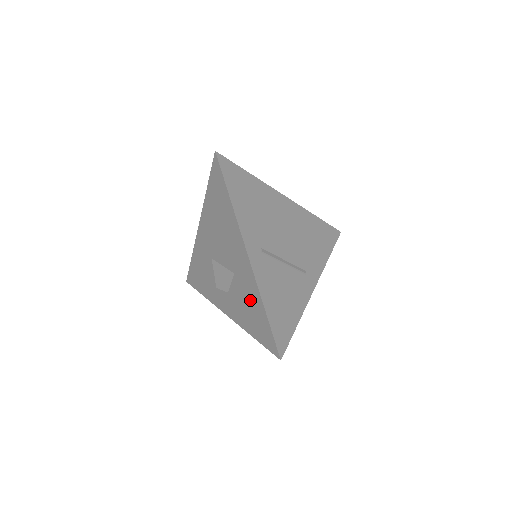
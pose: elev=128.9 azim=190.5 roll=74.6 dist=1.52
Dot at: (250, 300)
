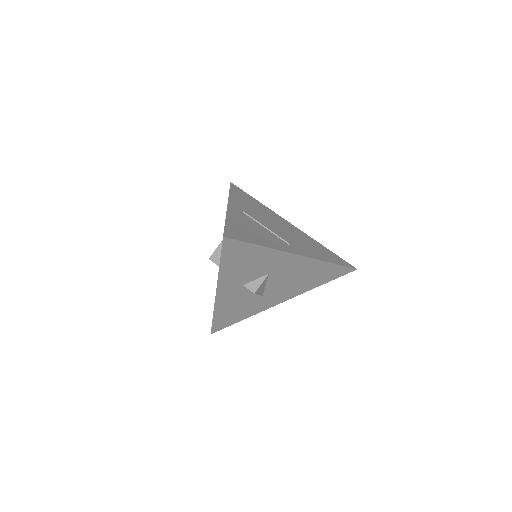
Dot at: occluded
